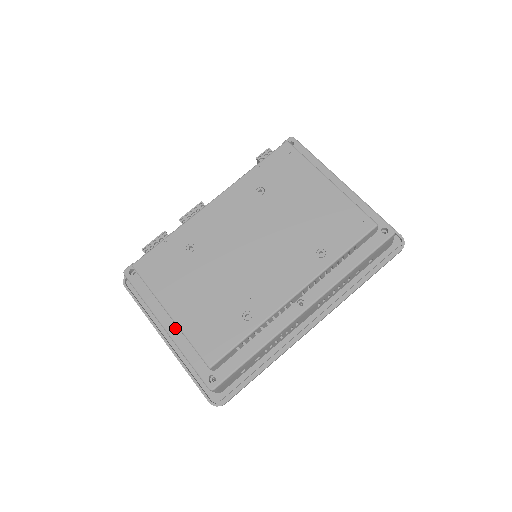
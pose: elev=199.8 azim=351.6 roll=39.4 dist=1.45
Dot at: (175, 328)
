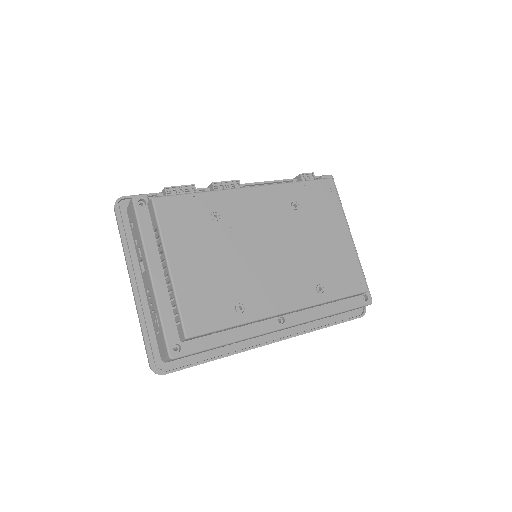
Dot at: (162, 281)
